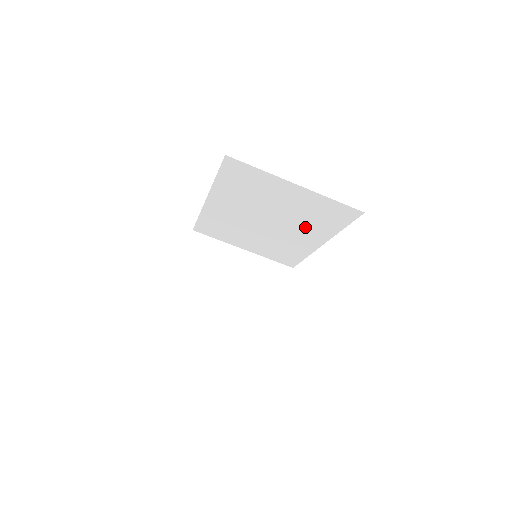
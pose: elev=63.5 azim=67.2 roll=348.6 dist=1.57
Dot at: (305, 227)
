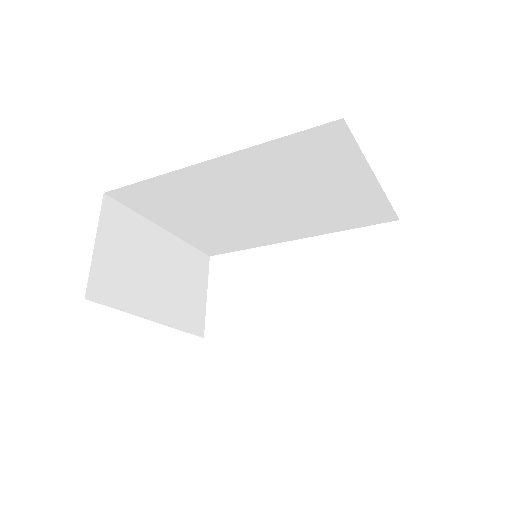
Dot at: (304, 220)
